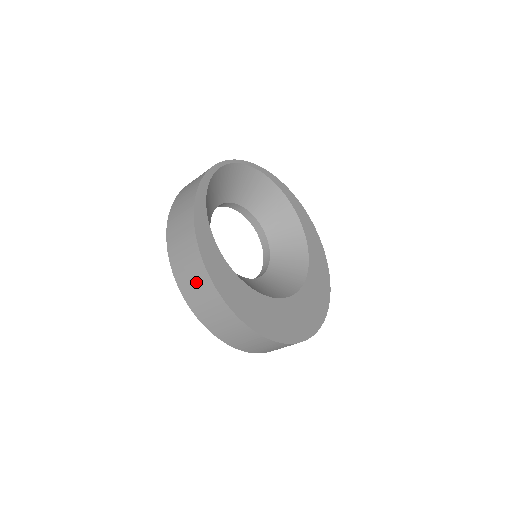
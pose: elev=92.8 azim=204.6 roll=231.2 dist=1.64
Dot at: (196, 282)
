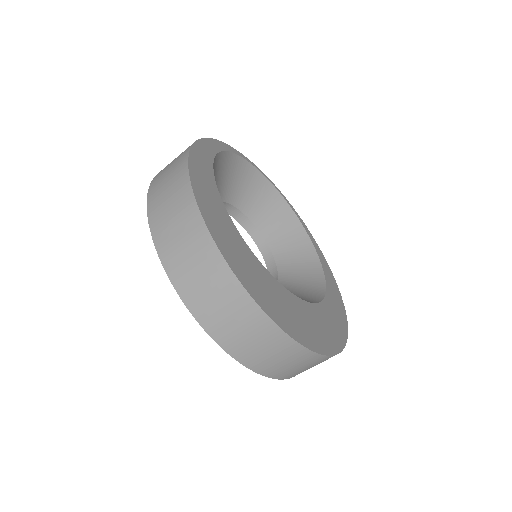
Dot at: (170, 177)
